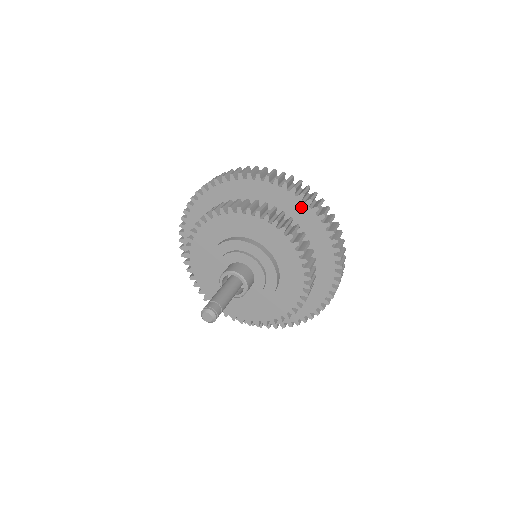
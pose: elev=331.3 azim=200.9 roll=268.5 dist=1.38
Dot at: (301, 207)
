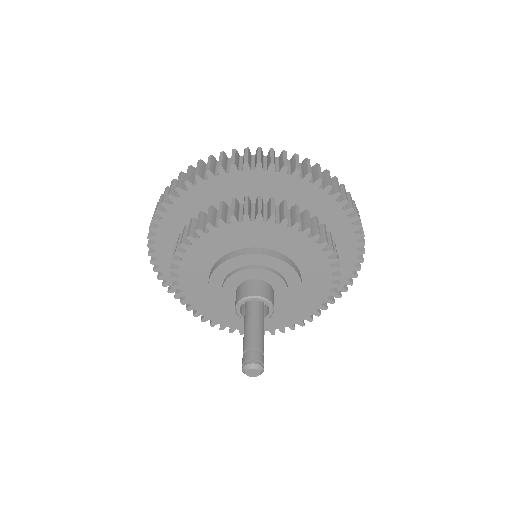
Dot at: (244, 178)
